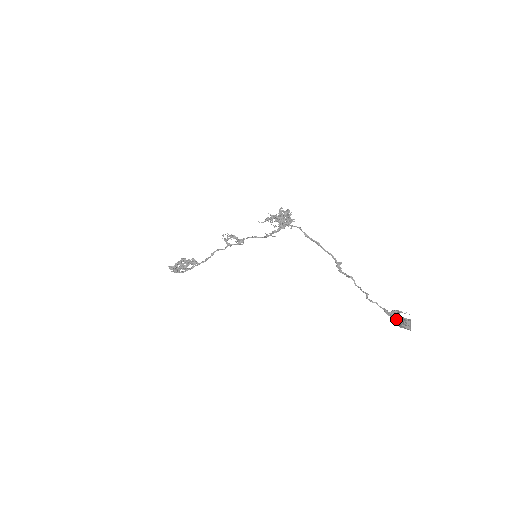
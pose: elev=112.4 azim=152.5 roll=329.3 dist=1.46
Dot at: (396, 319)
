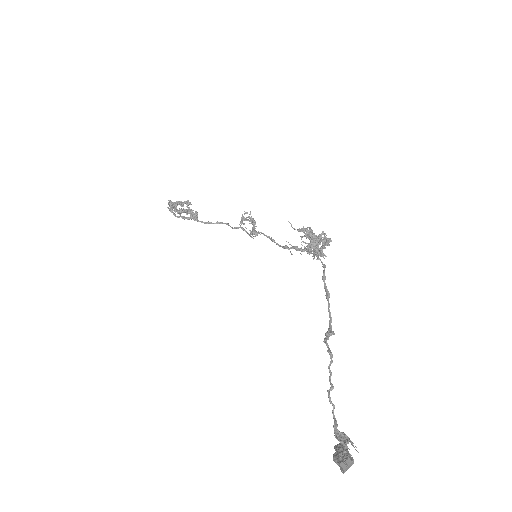
Dot at: (337, 446)
